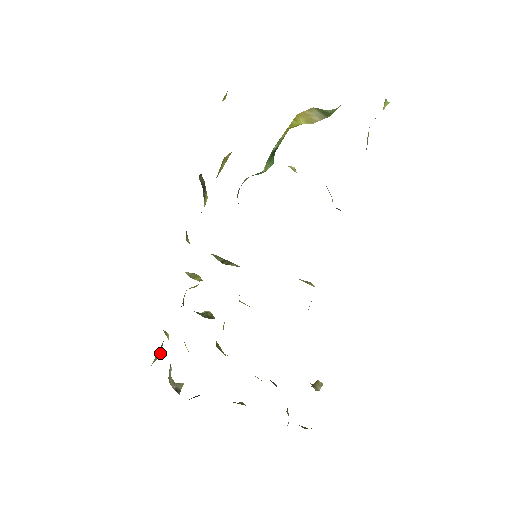
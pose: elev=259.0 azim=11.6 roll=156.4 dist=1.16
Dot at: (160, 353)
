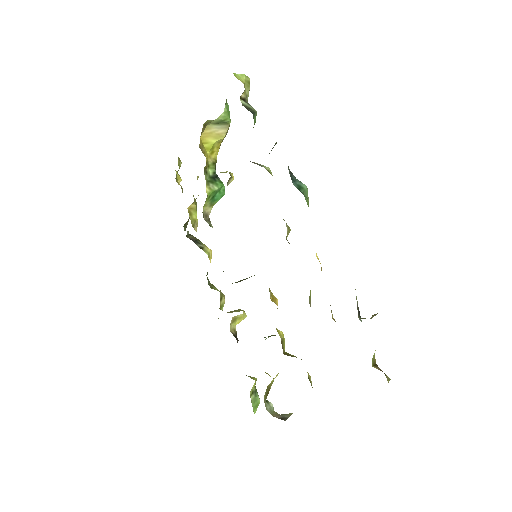
Dot at: (258, 399)
